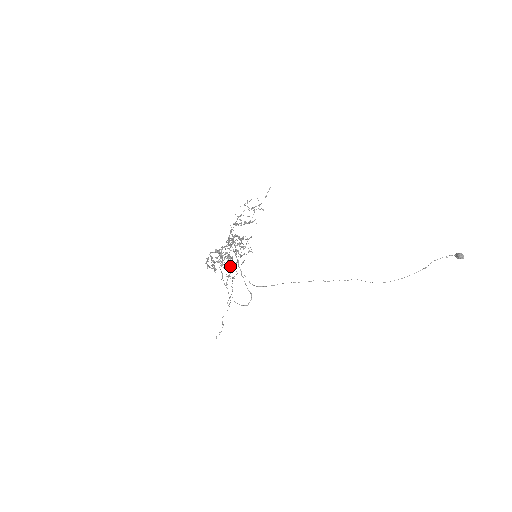
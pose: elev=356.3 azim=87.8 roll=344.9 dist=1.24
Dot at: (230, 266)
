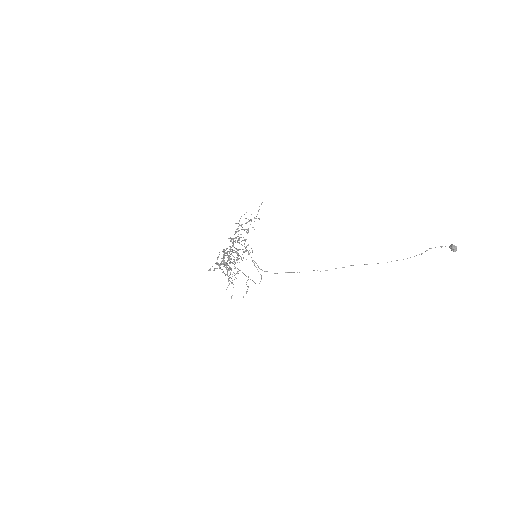
Dot at: (231, 270)
